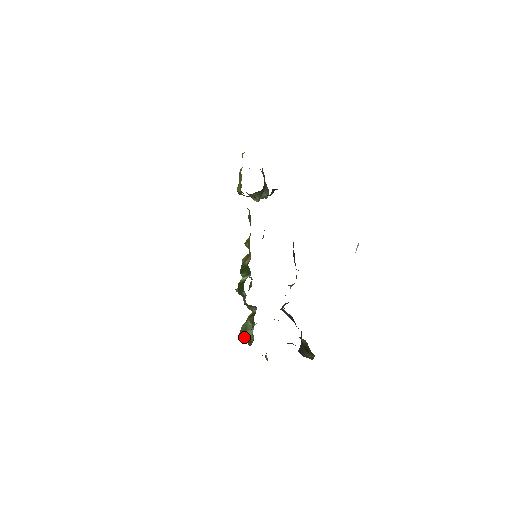
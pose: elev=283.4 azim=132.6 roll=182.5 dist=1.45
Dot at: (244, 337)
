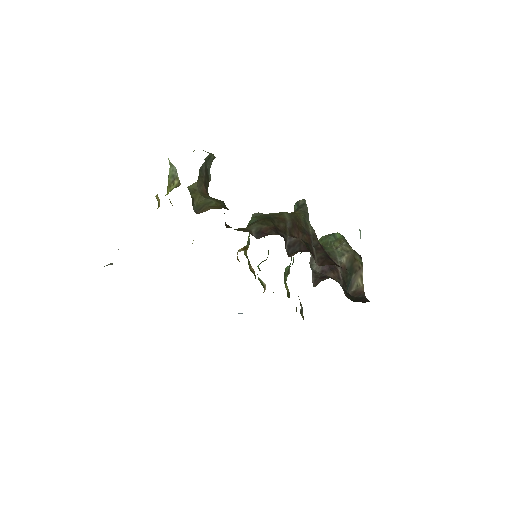
Dot at: occluded
